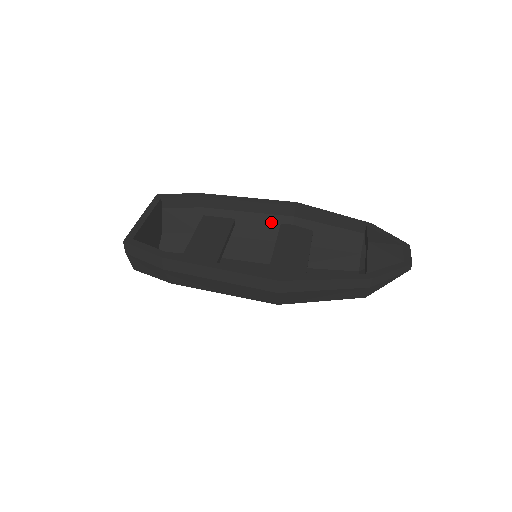
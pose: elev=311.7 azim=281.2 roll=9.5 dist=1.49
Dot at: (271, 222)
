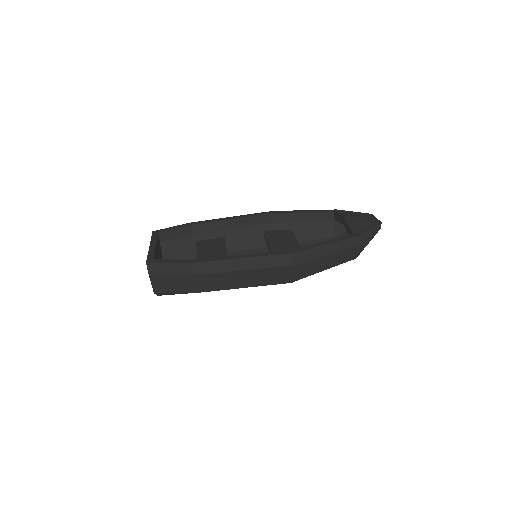
Dot at: (255, 232)
